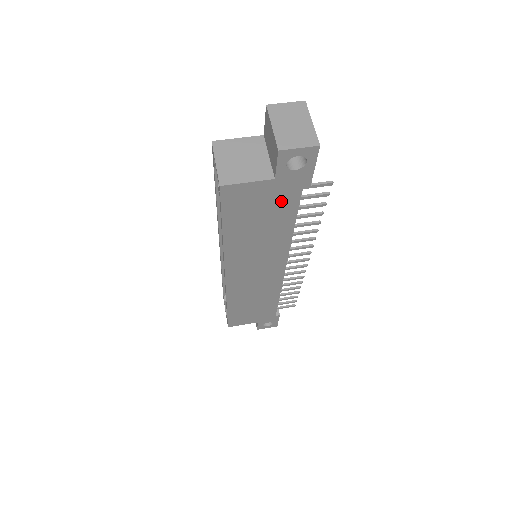
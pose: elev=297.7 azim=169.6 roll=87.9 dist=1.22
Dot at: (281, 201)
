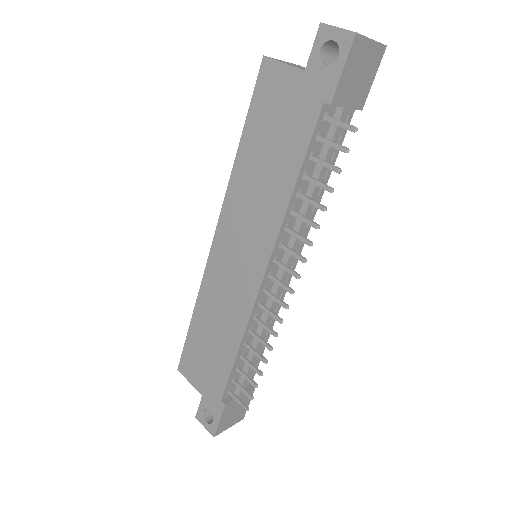
Dot at: (299, 117)
